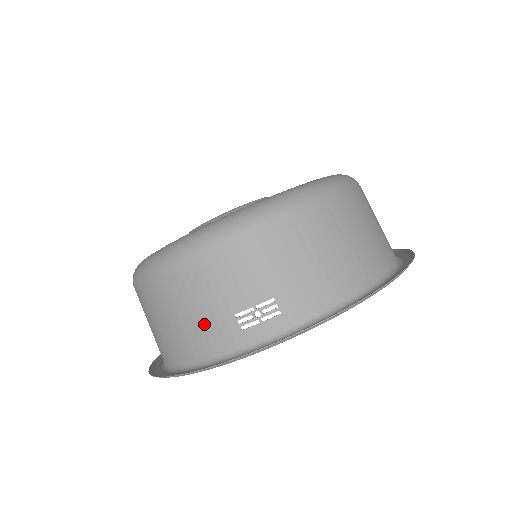
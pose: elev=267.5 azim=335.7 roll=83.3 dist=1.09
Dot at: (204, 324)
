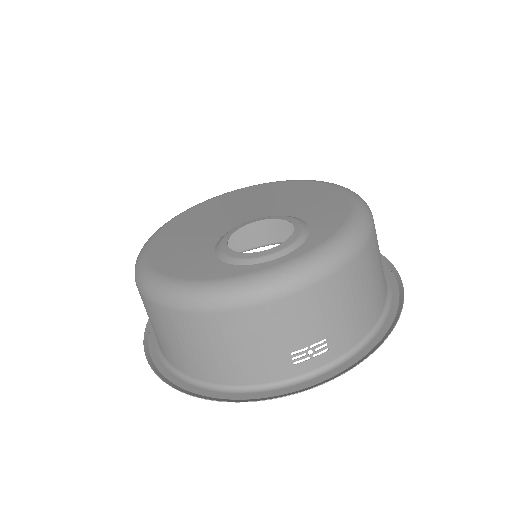
Dot at: (257, 359)
